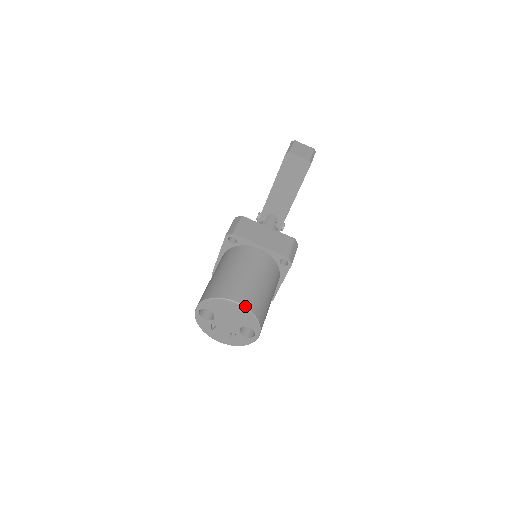
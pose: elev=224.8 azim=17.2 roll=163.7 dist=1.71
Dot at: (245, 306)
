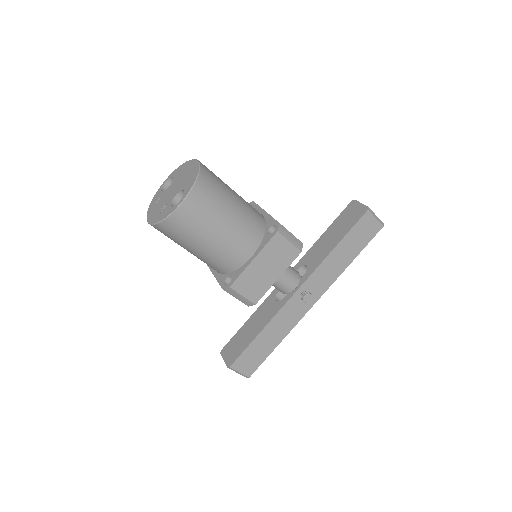
Dot at: (201, 164)
